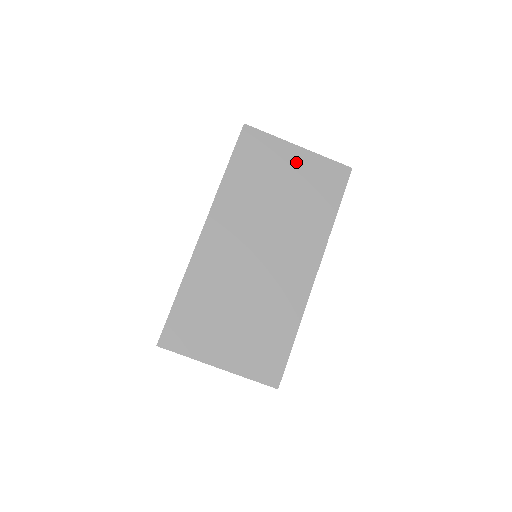
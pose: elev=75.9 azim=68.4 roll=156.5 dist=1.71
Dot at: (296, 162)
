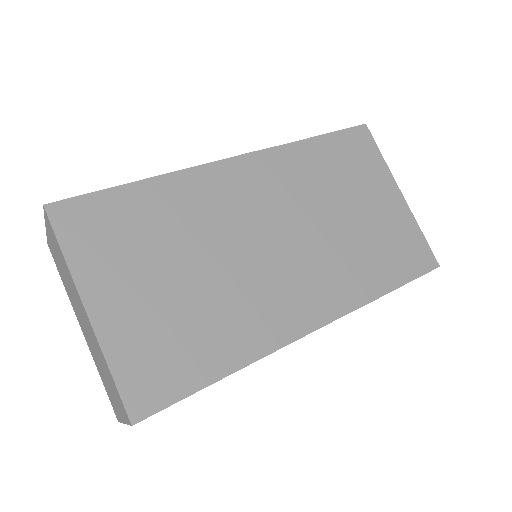
Dot at: (387, 203)
